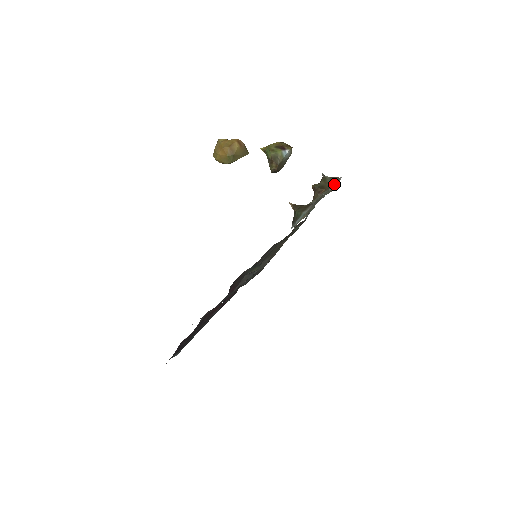
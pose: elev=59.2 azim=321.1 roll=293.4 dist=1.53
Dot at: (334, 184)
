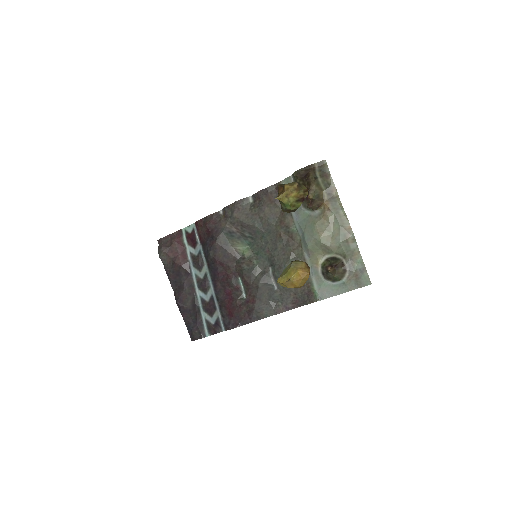
Dot at: (338, 206)
